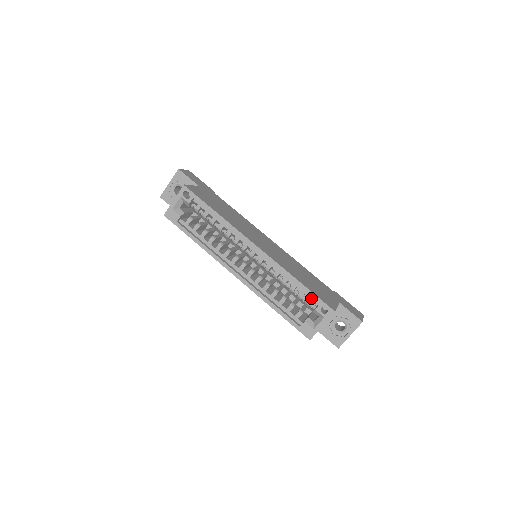
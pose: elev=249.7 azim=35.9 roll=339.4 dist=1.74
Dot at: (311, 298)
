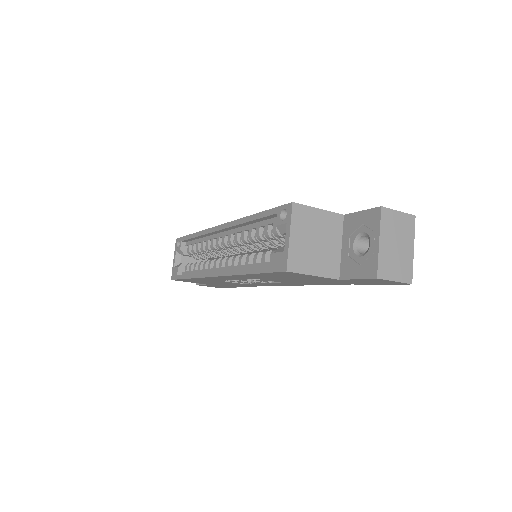
Dot at: (274, 221)
